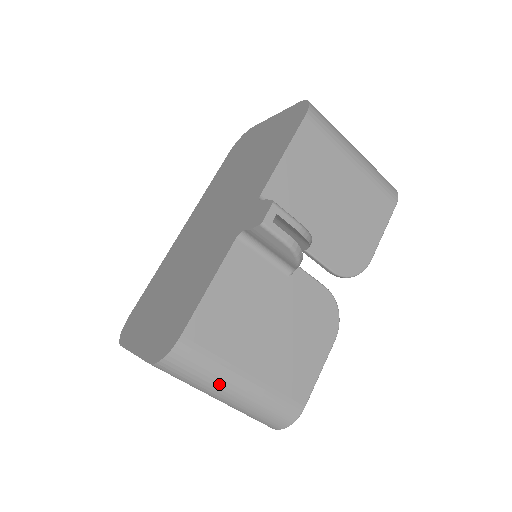
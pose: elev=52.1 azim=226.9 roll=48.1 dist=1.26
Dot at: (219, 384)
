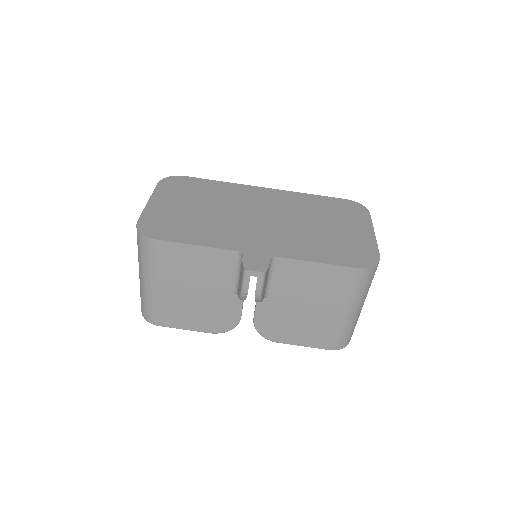
Dot at: (144, 270)
